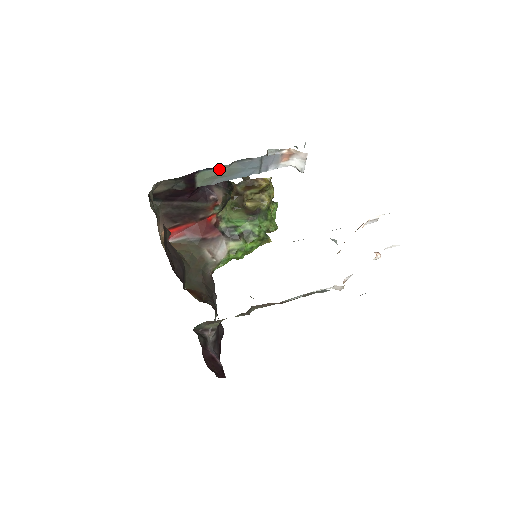
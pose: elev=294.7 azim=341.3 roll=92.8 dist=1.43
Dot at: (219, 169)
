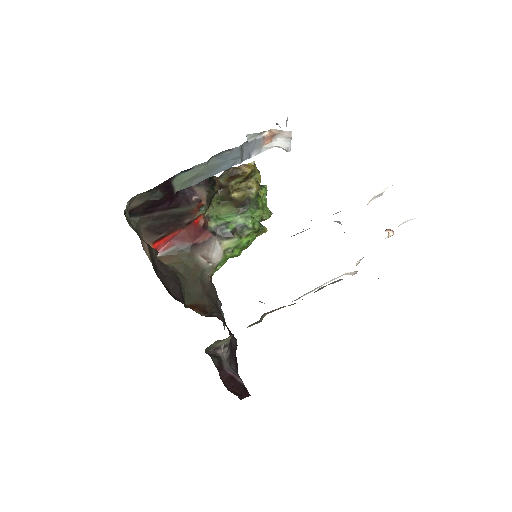
Dot at: (196, 168)
